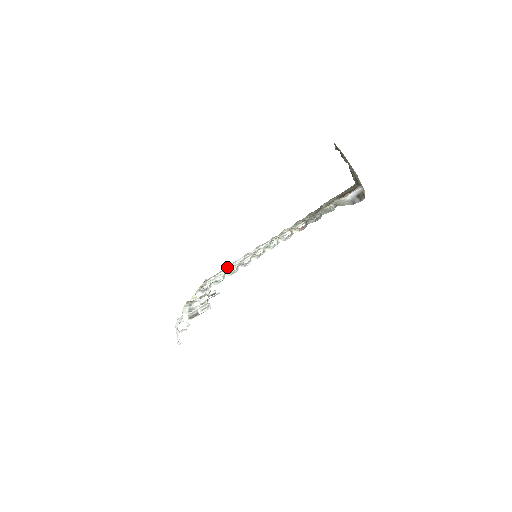
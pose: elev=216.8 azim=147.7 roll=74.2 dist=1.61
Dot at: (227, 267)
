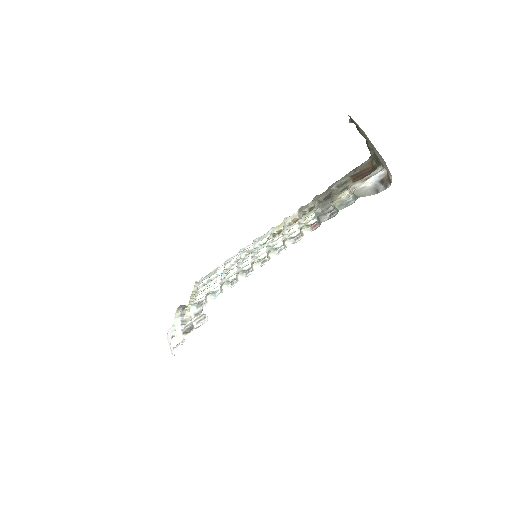
Dot at: (220, 266)
